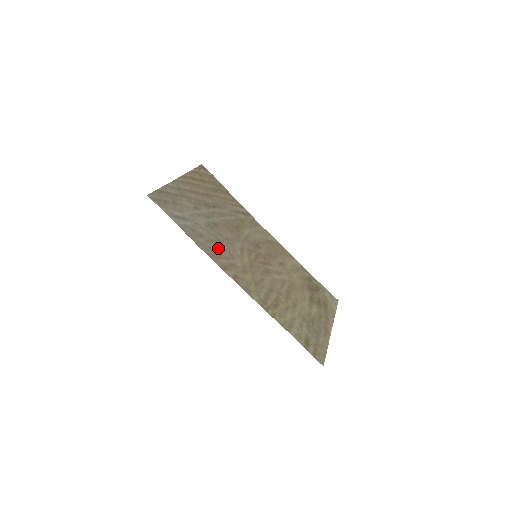
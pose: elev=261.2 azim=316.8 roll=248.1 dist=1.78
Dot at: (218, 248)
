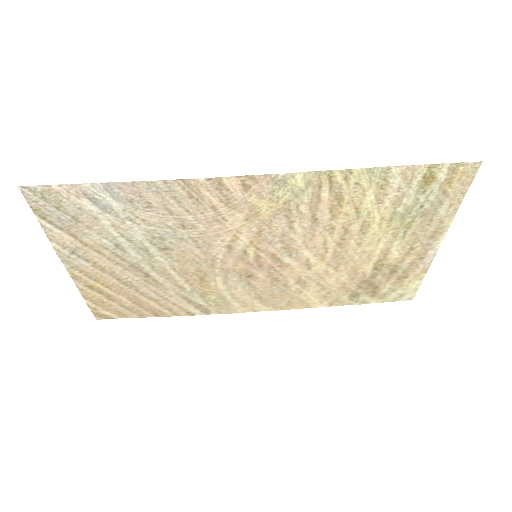
Dot at: (189, 212)
